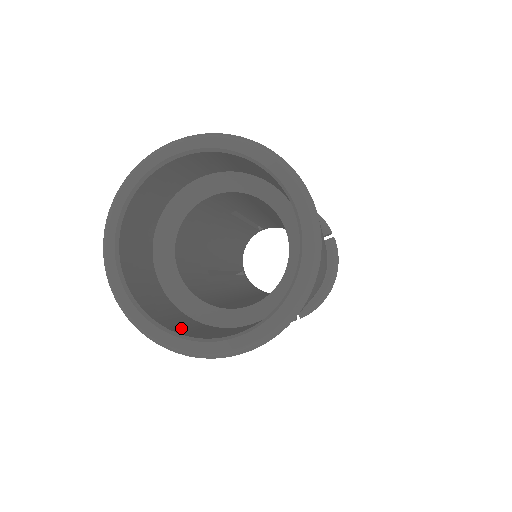
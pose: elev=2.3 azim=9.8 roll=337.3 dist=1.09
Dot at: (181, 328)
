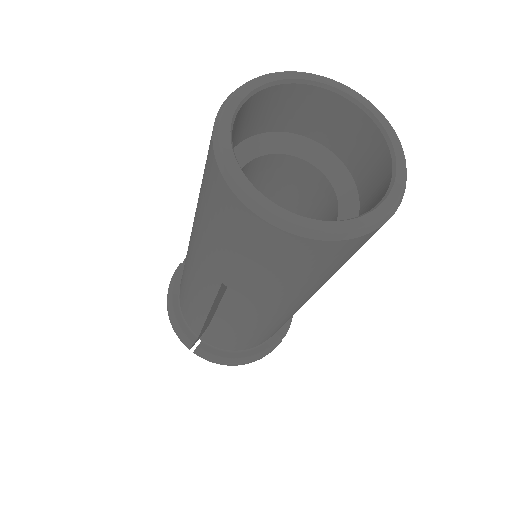
Dot at: occluded
